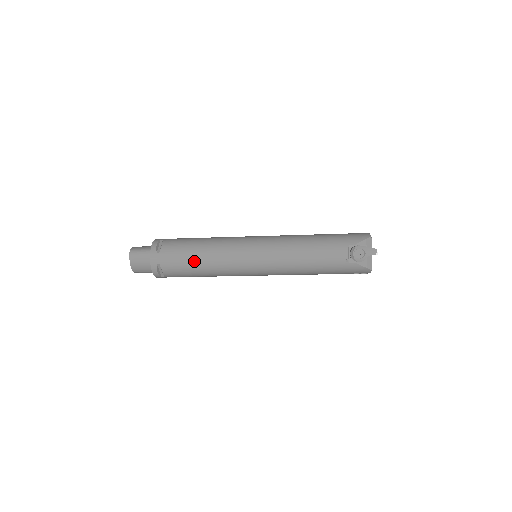
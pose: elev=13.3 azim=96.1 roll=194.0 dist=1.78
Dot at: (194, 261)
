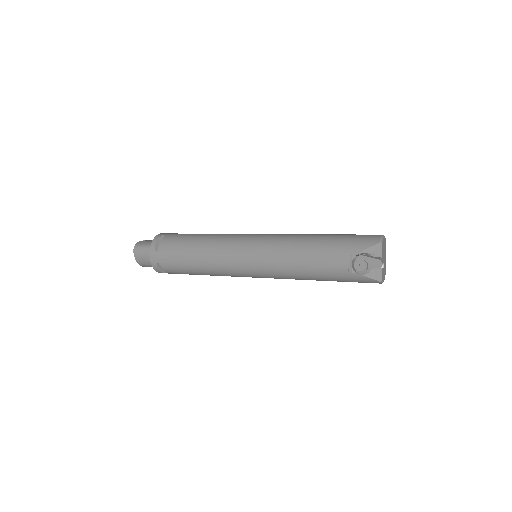
Dot at: (190, 262)
